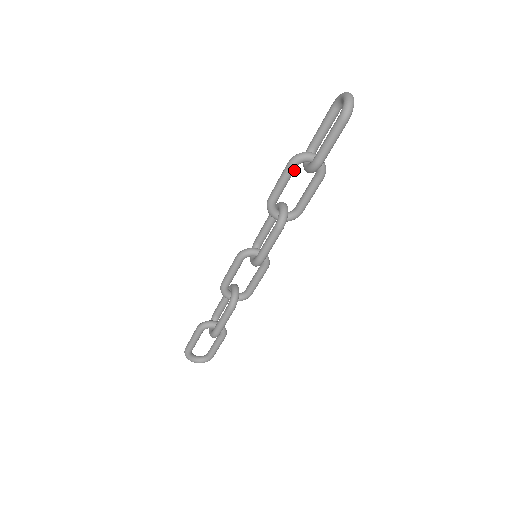
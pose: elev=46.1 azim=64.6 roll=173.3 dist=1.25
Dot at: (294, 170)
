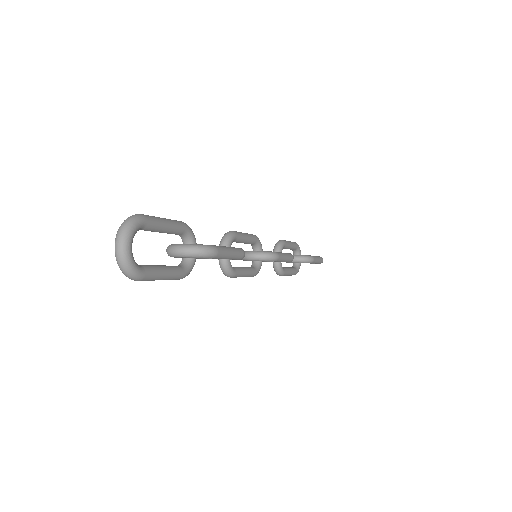
Dot at: occluded
